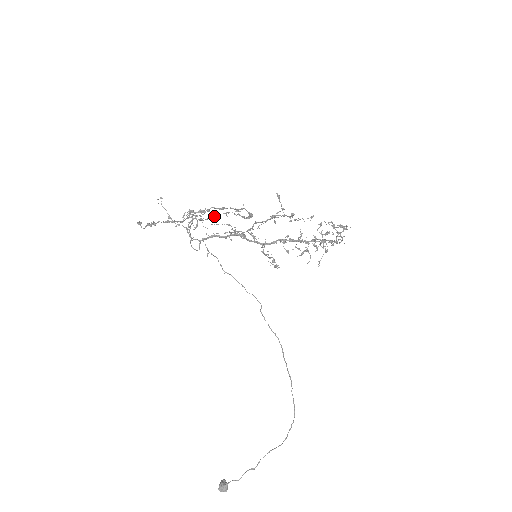
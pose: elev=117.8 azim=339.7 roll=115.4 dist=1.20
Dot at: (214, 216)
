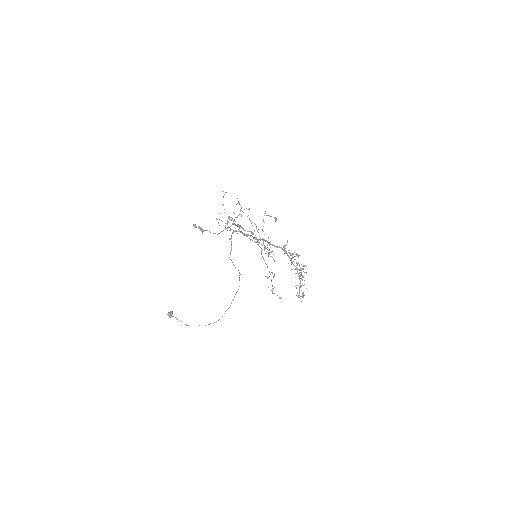
Dot at: (244, 234)
